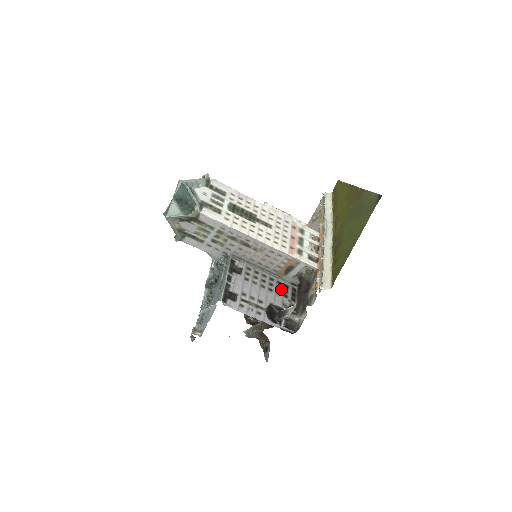
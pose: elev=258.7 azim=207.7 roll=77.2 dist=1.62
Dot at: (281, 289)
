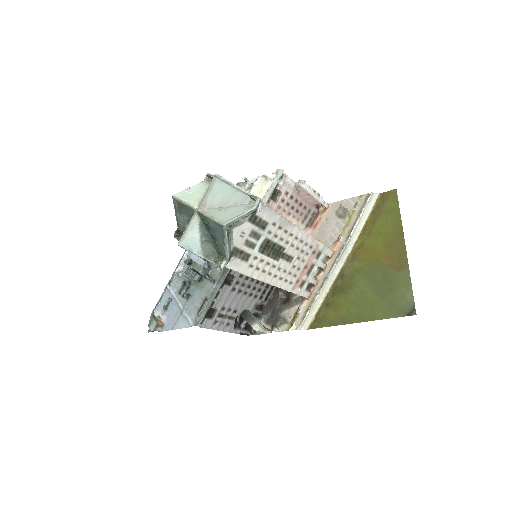
Dot at: (261, 291)
